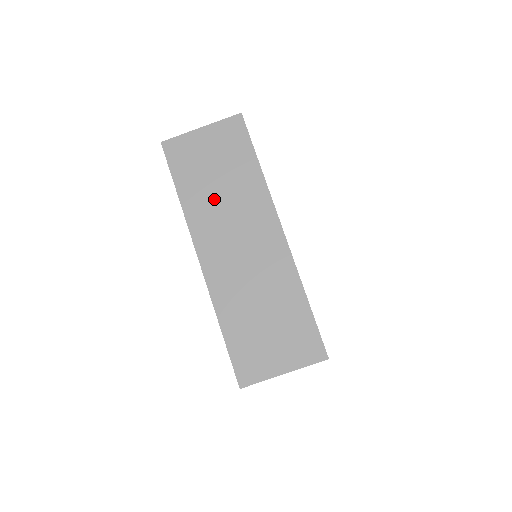
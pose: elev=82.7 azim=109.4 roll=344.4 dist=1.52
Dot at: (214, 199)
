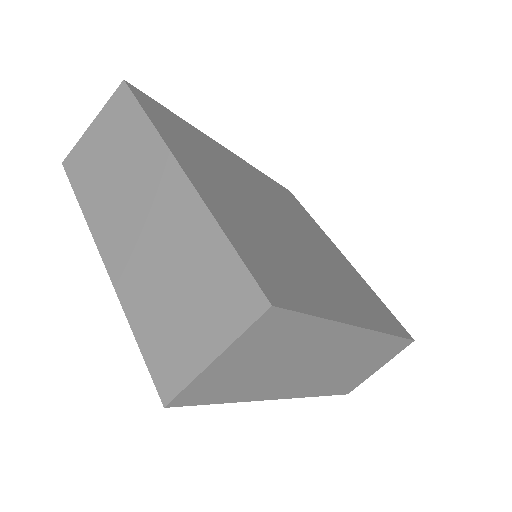
Dot at: (277, 373)
